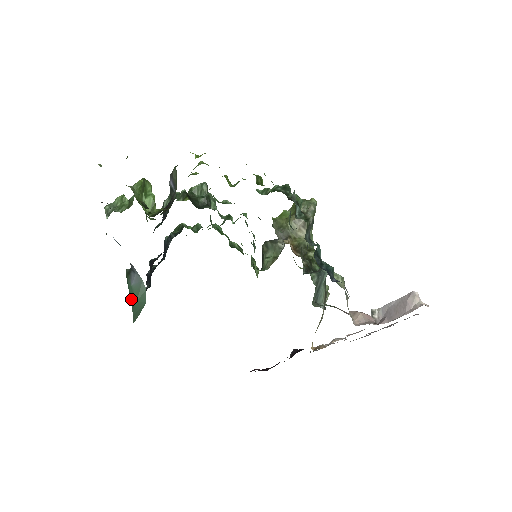
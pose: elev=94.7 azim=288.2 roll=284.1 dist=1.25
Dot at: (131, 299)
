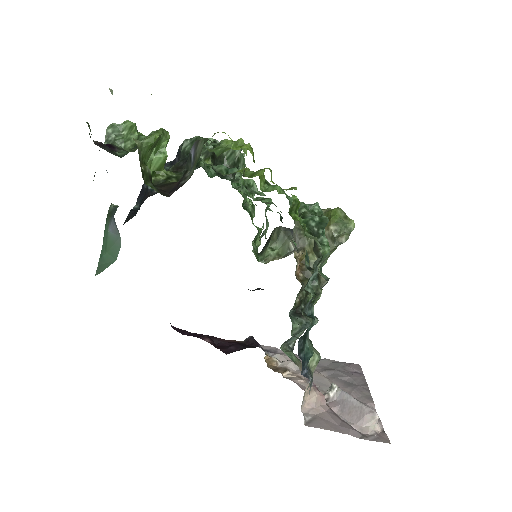
Dot at: (103, 245)
